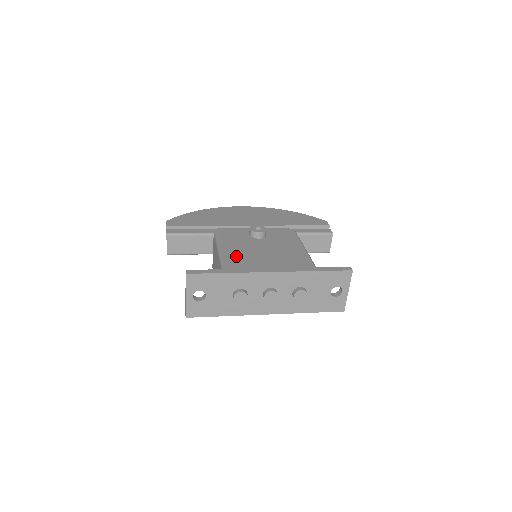
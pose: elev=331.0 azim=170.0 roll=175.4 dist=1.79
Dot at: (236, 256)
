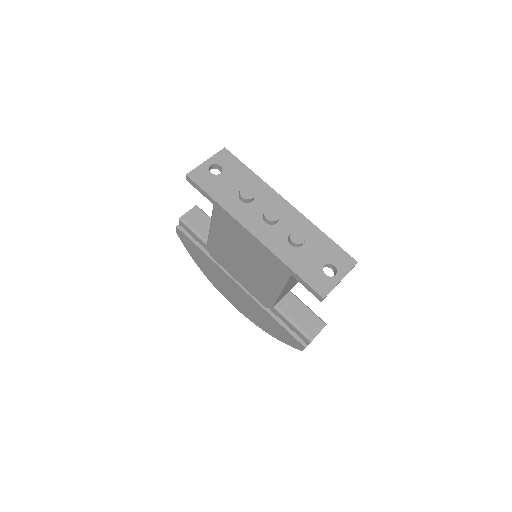
Dot at: occluded
